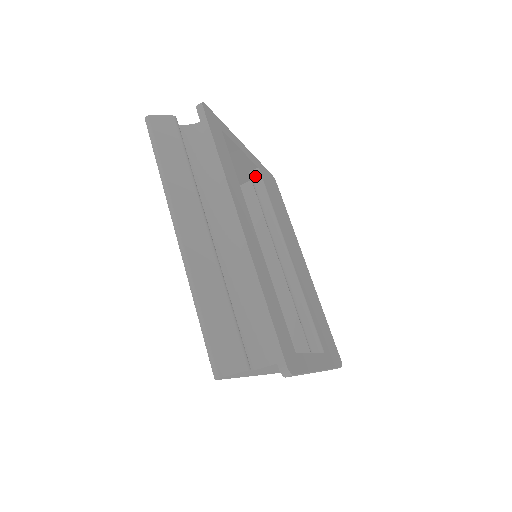
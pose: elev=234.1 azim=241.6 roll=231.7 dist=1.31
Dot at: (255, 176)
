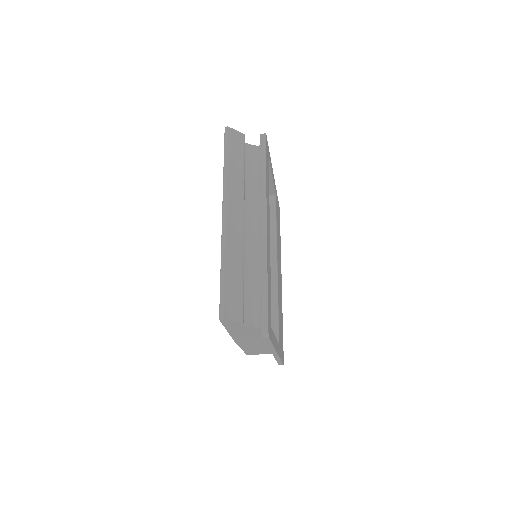
Dot at: (271, 200)
